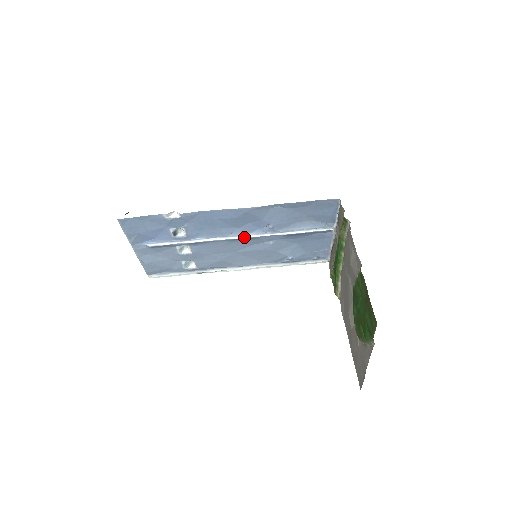
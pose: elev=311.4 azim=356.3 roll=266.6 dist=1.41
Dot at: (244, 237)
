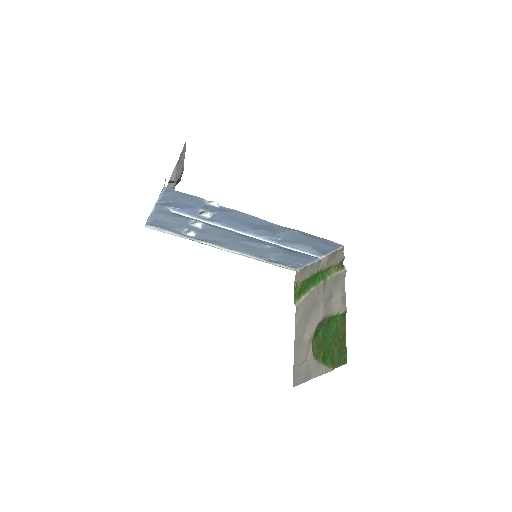
Dot at: (253, 237)
